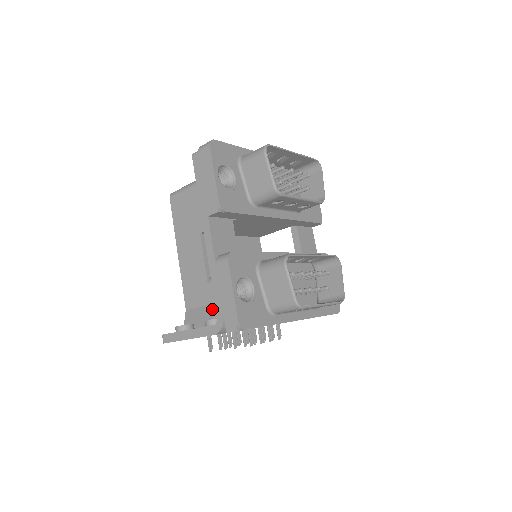
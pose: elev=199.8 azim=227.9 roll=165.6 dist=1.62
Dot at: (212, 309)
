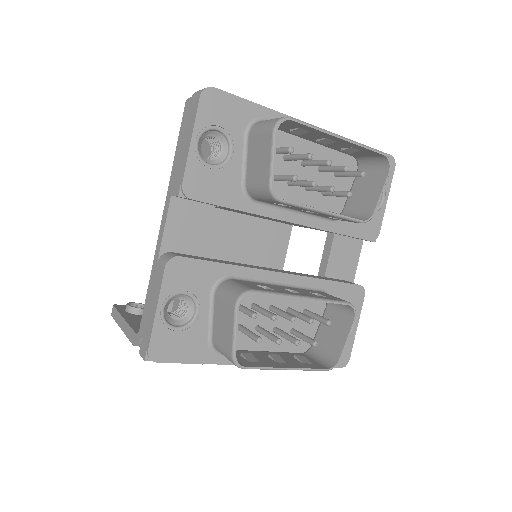
Dot at: (174, 301)
